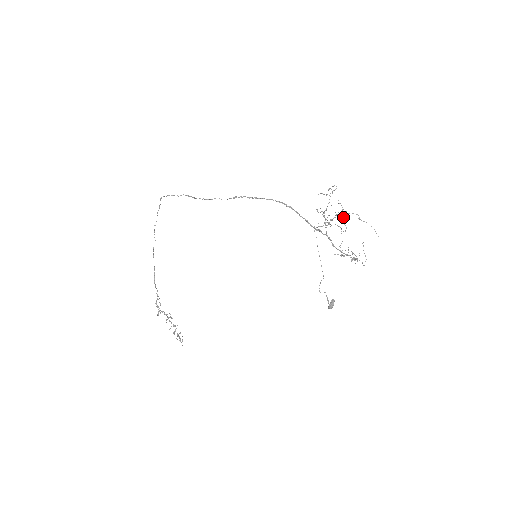
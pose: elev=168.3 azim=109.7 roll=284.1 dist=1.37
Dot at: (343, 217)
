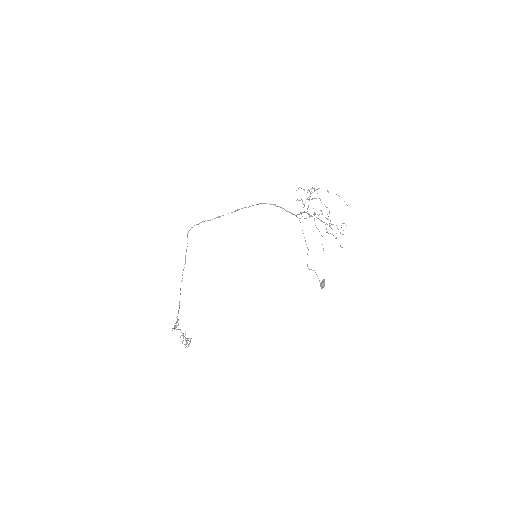
Dot at: occluded
